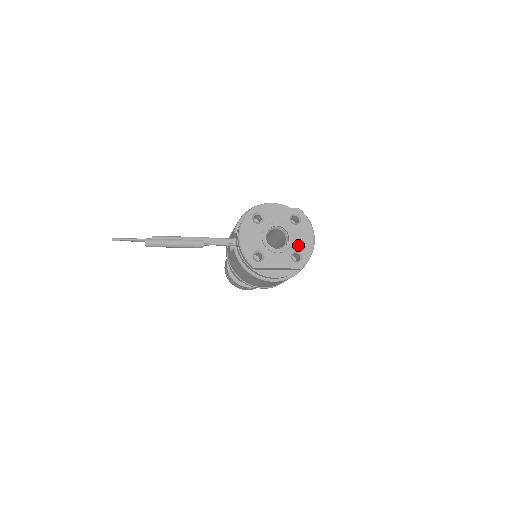
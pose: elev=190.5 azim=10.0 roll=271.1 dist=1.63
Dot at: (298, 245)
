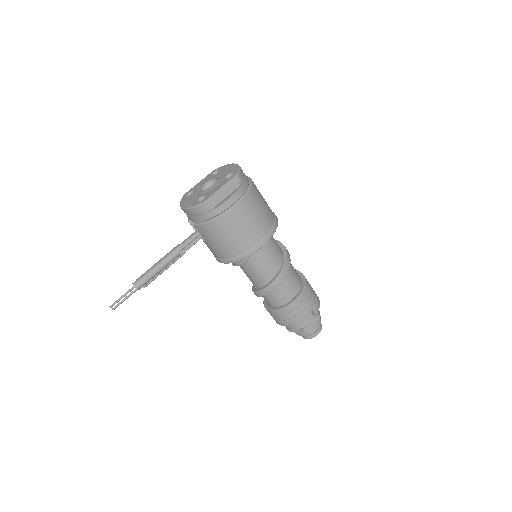
Dot at: (226, 174)
